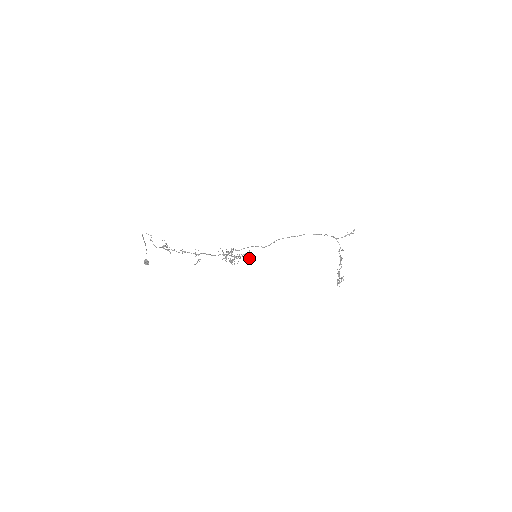
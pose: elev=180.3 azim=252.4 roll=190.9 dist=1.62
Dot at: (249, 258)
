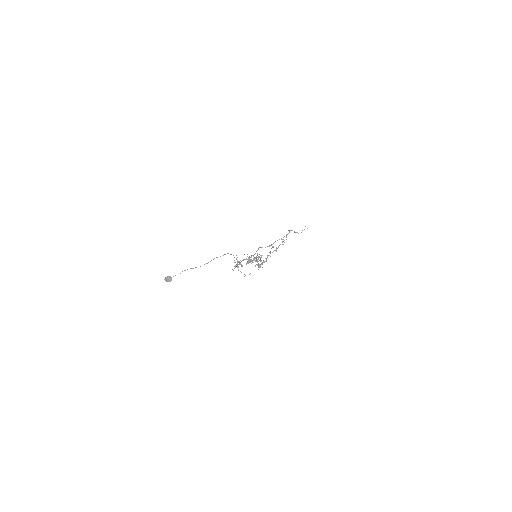
Dot at: occluded
